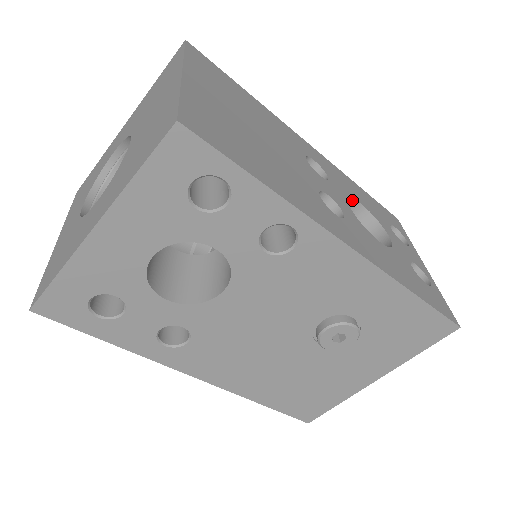
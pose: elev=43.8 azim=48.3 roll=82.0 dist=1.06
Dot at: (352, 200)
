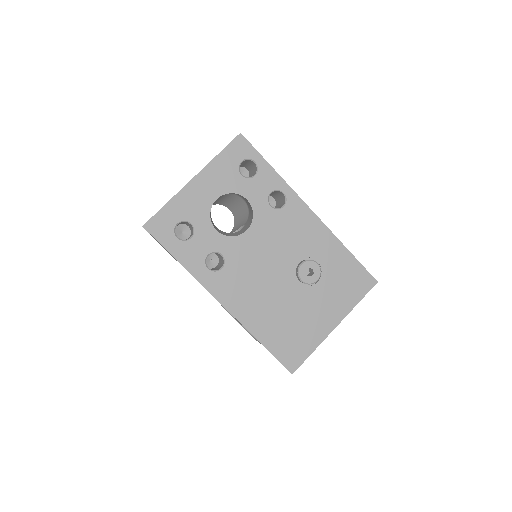
Dot at: occluded
